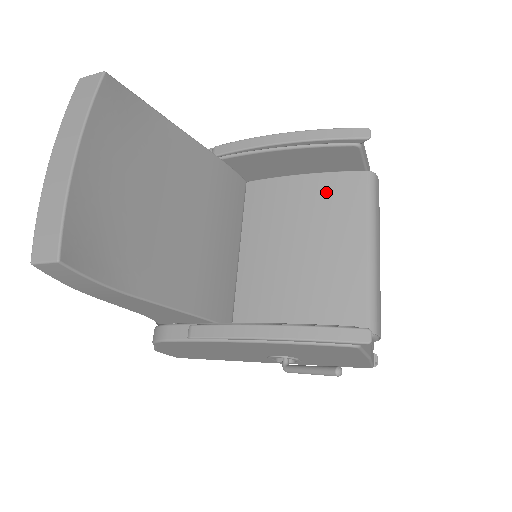
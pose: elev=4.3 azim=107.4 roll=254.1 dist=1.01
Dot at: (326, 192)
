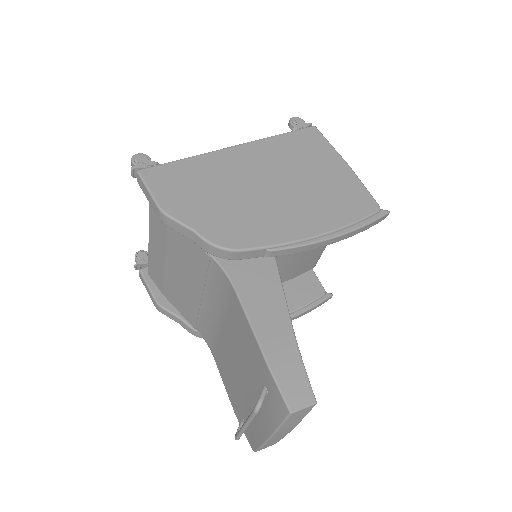
Dot at: occluded
